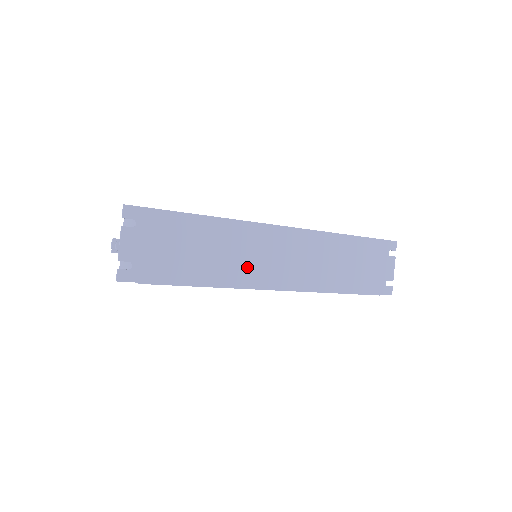
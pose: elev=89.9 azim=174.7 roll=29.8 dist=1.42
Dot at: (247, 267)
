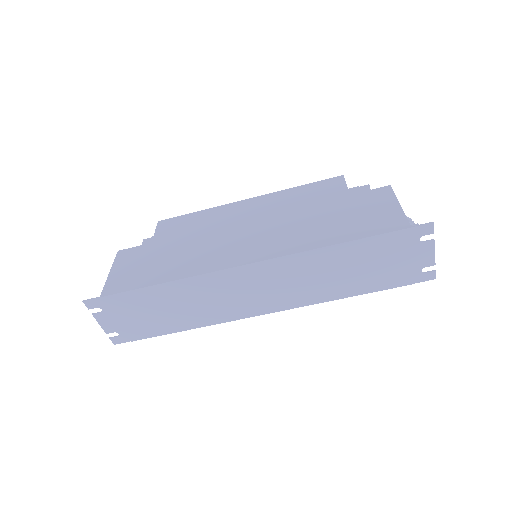
Dot at: (221, 307)
